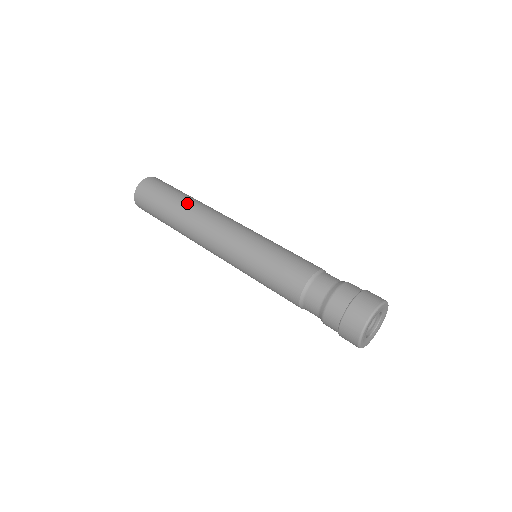
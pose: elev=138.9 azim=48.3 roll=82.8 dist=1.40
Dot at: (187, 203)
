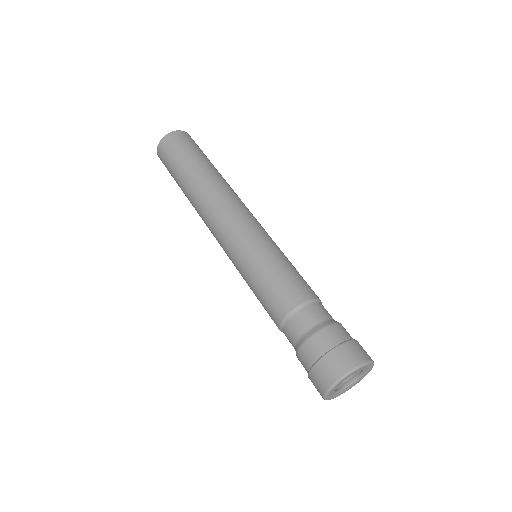
Dot at: (207, 173)
